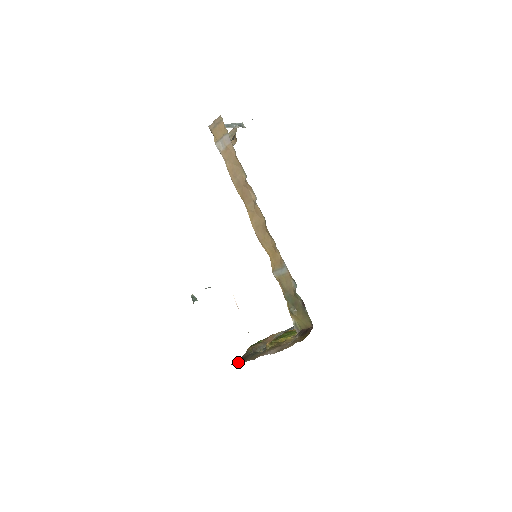
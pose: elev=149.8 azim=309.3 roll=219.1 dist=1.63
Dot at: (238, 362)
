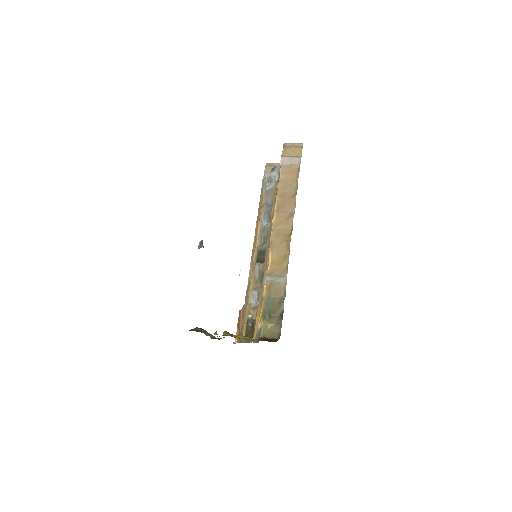
Dot at: occluded
